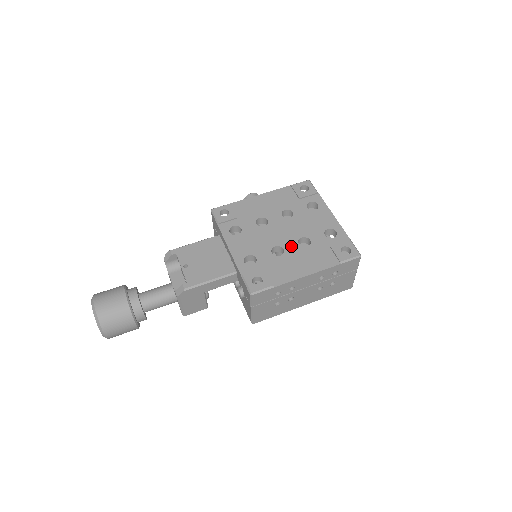
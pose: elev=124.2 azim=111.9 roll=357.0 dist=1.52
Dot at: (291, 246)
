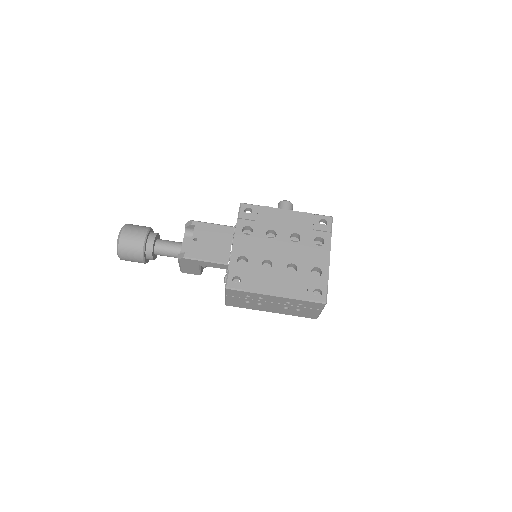
Dot at: (280, 266)
